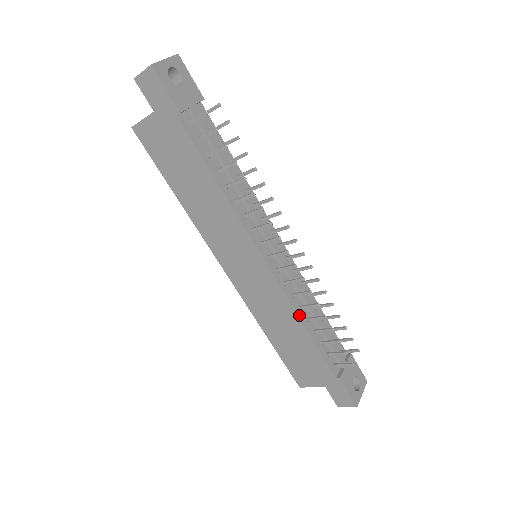
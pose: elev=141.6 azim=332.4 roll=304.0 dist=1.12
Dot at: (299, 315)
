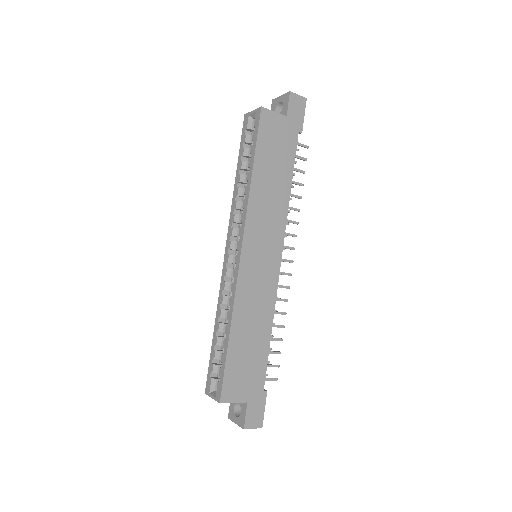
Dot at: (273, 317)
